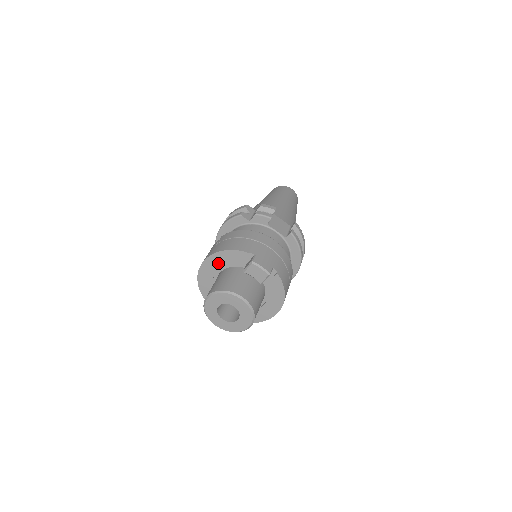
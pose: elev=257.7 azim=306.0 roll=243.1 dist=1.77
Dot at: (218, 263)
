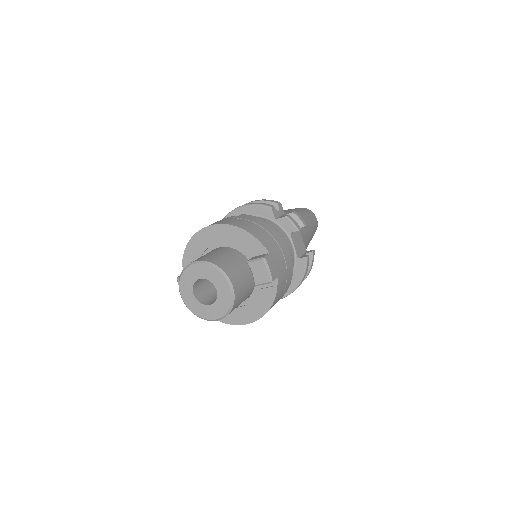
Dot at: (225, 237)
